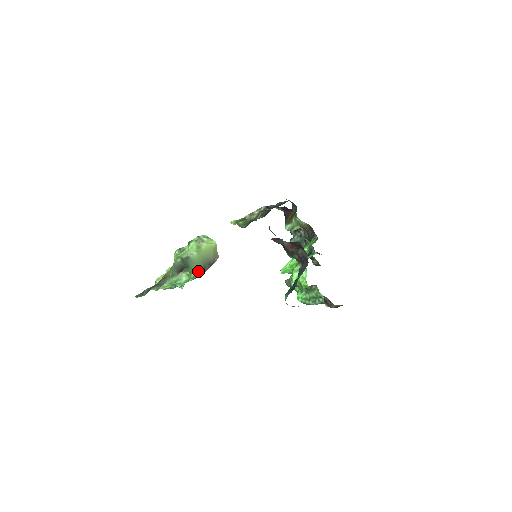
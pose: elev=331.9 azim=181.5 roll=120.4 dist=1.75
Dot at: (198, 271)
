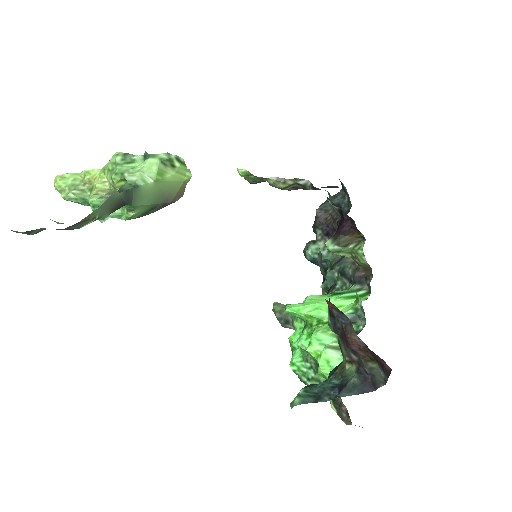
Dot at: (142, 211)
